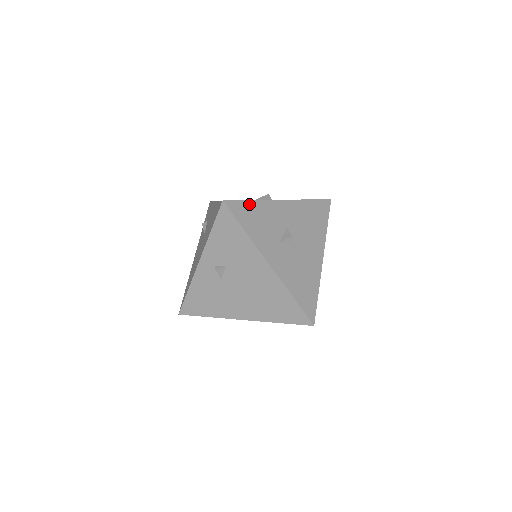
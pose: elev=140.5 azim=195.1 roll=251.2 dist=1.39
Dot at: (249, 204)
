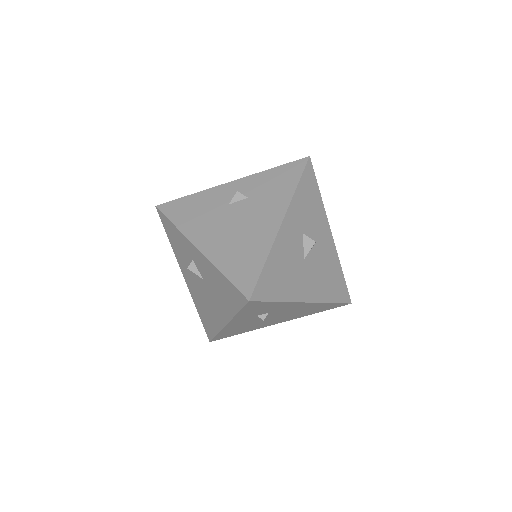
Dot at: (317, 189)
